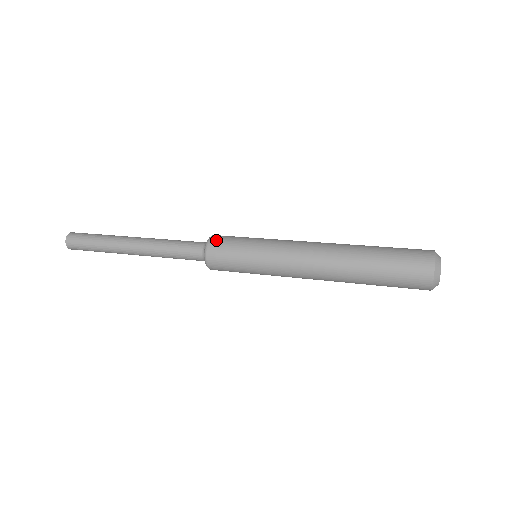
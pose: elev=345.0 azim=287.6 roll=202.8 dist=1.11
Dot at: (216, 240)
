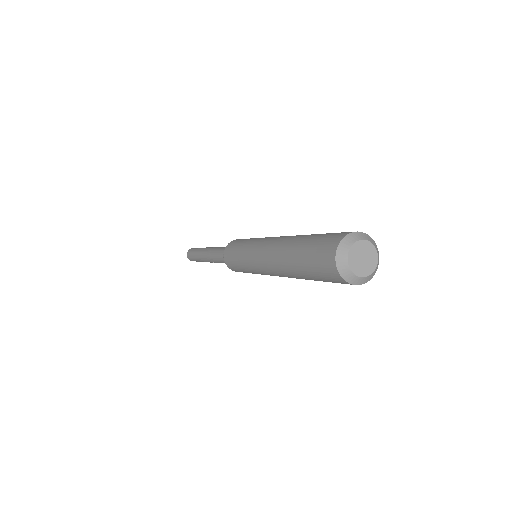
Dot at: occluded
